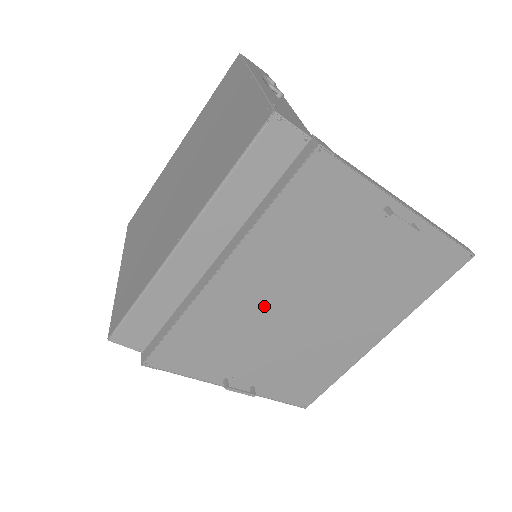
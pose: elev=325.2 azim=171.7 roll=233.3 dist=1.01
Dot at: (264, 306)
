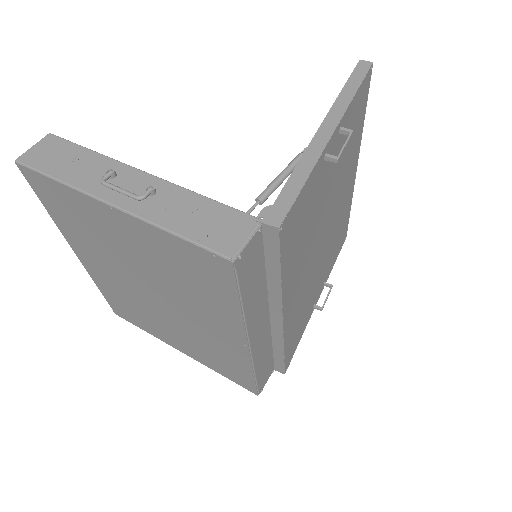
Dot at: (308, 277)
